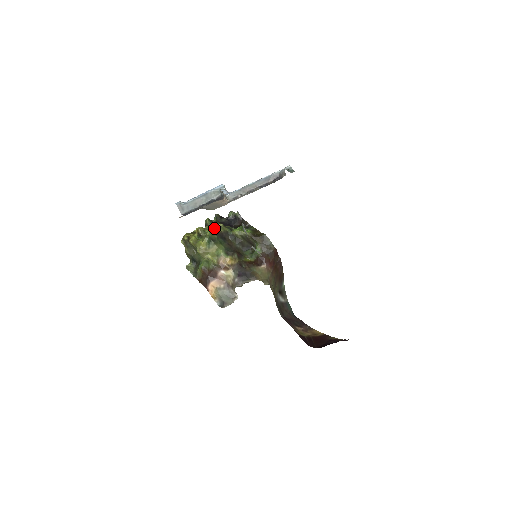
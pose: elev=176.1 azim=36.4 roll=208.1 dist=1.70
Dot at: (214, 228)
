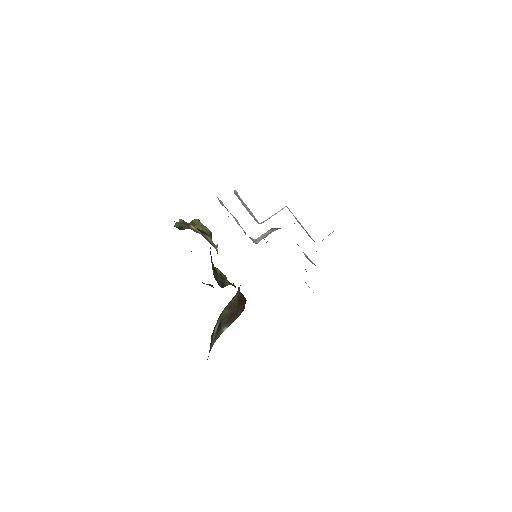
Dot at: occluded
